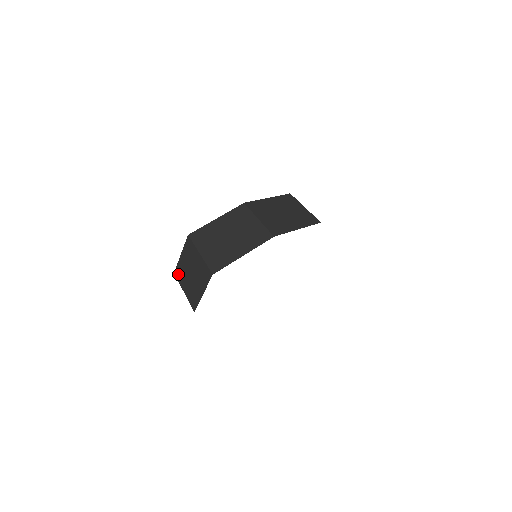
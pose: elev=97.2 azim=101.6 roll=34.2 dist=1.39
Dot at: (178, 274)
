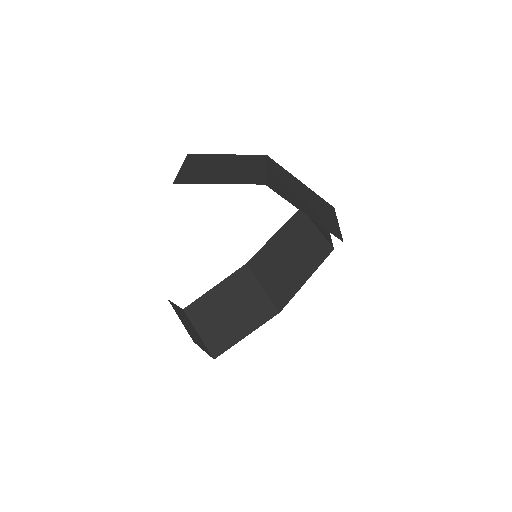
Dot at: (173, 307)
